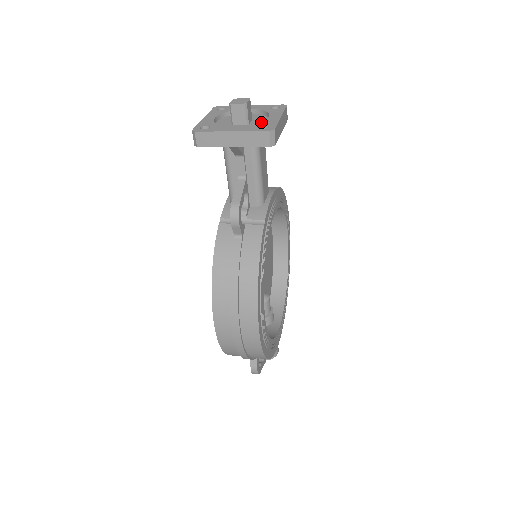
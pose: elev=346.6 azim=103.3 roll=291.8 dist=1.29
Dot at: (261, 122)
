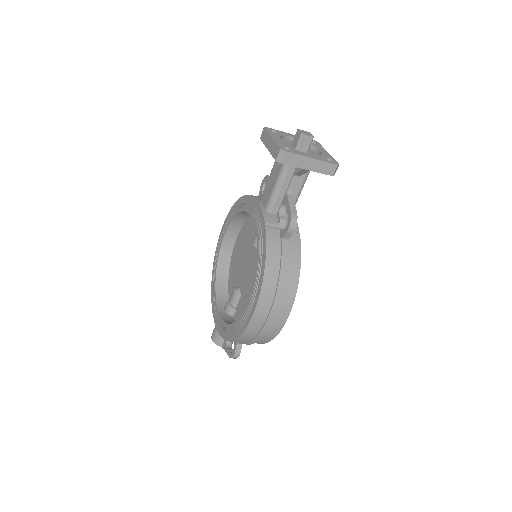
Dot at: (322, 154)
